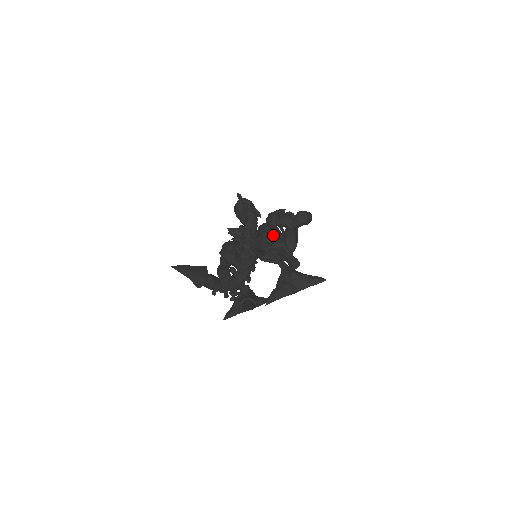
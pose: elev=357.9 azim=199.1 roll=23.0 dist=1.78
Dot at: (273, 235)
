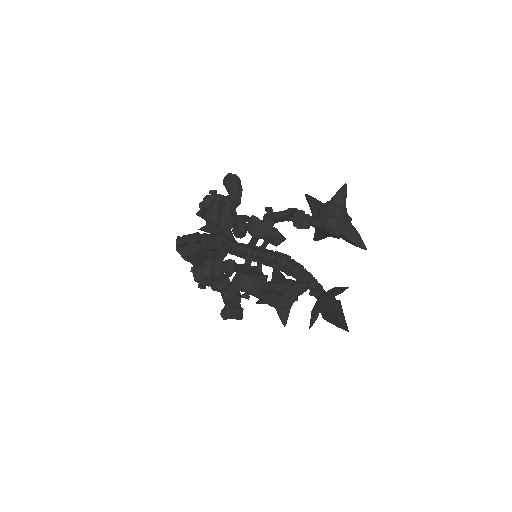
Dot at: (266, 219)
